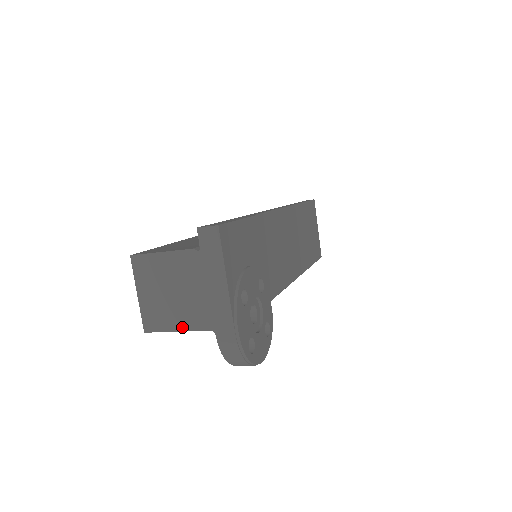
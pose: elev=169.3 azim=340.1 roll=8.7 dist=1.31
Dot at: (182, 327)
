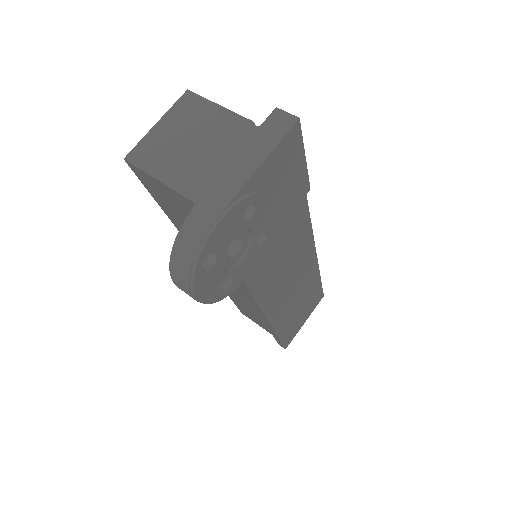
Dot at: (167, 179)
